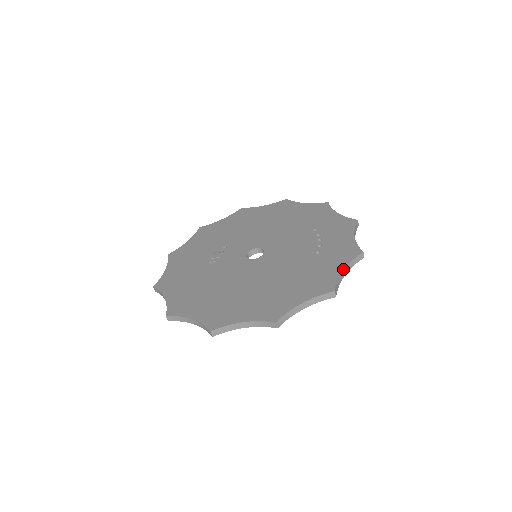
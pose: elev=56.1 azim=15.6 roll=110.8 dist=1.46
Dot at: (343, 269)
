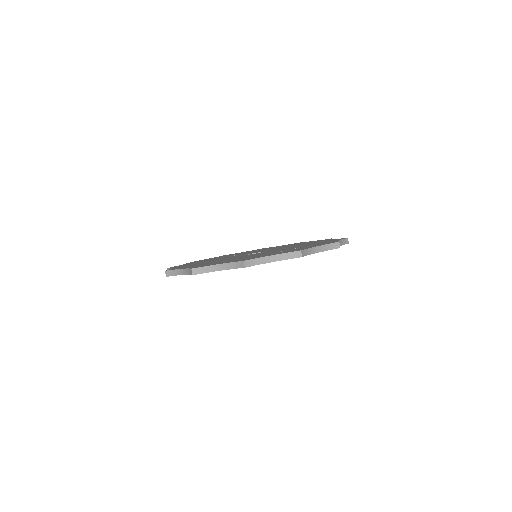
Dot at: (271, 255)
